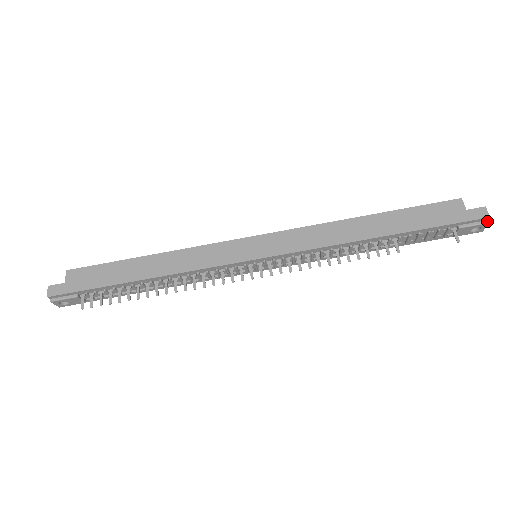
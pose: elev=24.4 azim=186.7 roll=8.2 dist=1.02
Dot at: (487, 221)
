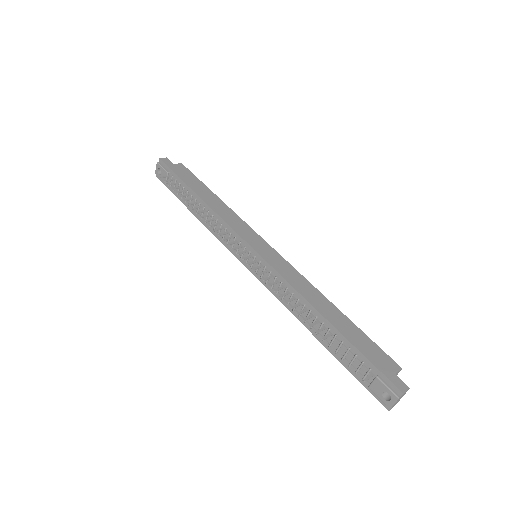
Dot at: (399, 396)
